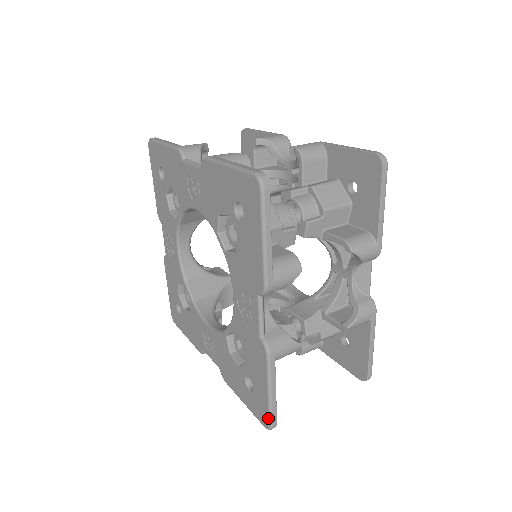
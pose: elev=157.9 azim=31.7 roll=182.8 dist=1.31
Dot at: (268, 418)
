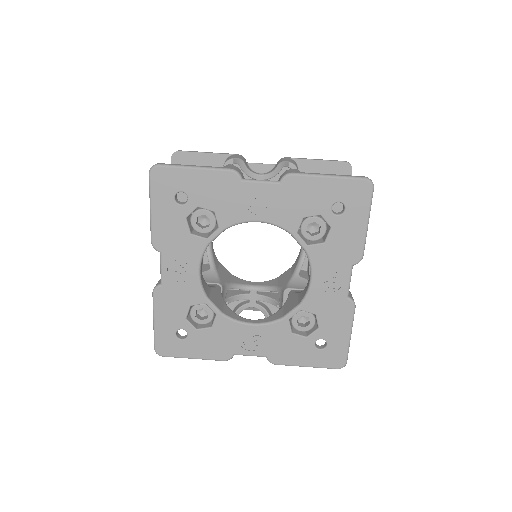
Dot at: (346, 358)
